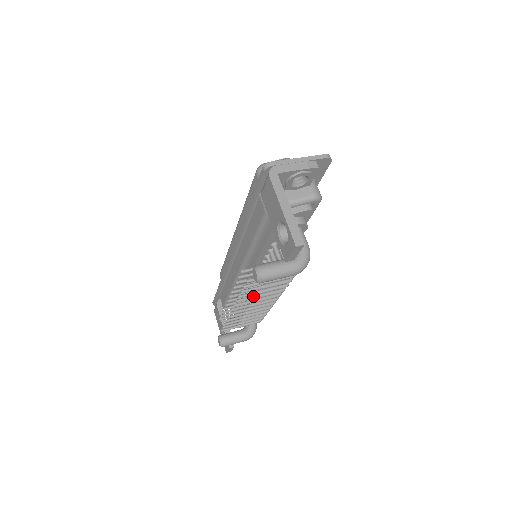
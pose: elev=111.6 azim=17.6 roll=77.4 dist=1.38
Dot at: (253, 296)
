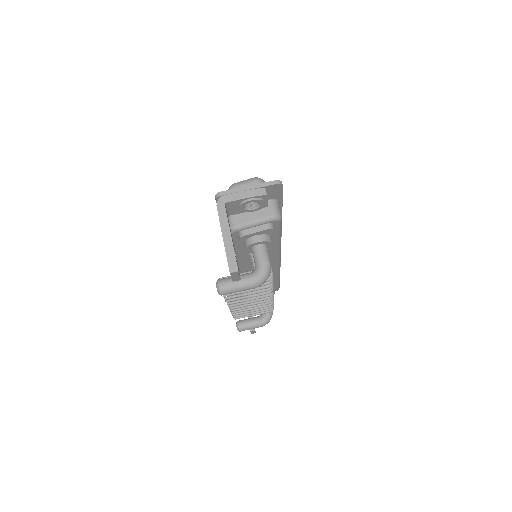
Dot at: (241, 297)
